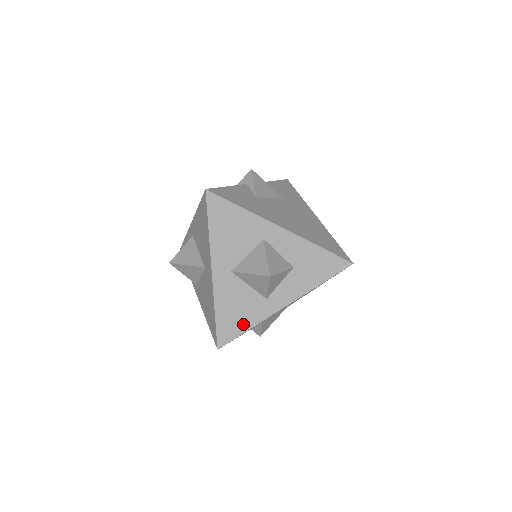
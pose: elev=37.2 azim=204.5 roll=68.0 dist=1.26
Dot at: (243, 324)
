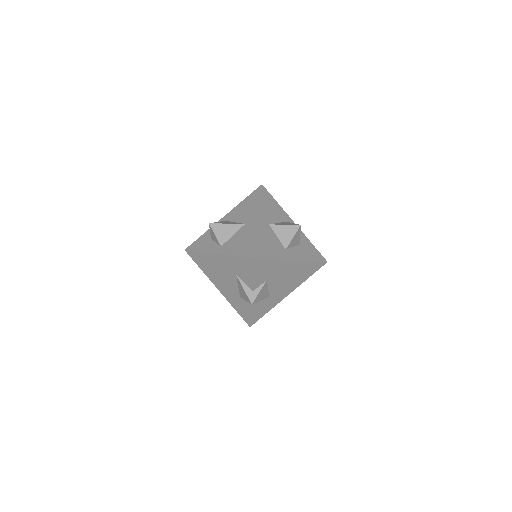
Dot at: (272, 254)
